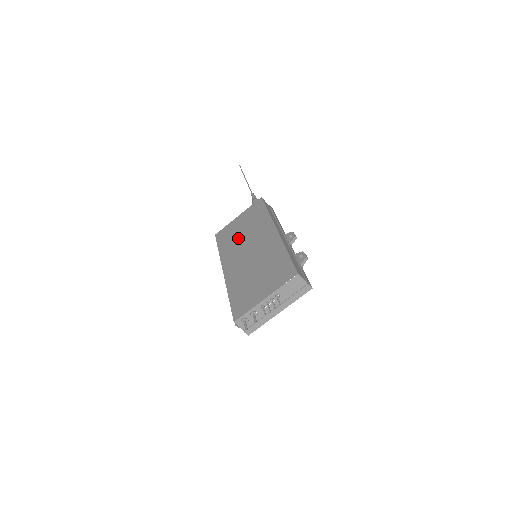
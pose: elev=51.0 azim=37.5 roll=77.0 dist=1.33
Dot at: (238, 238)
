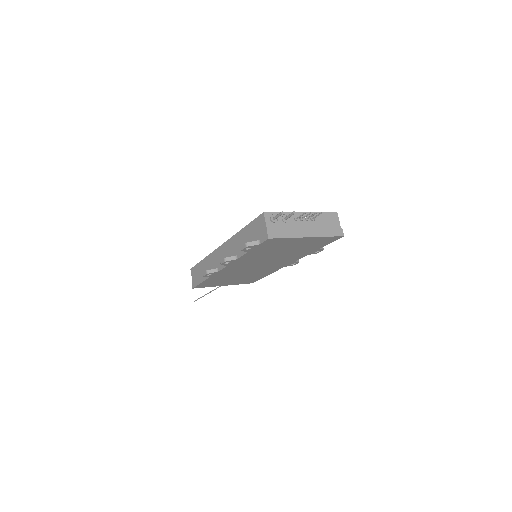
Dot at: occluded
